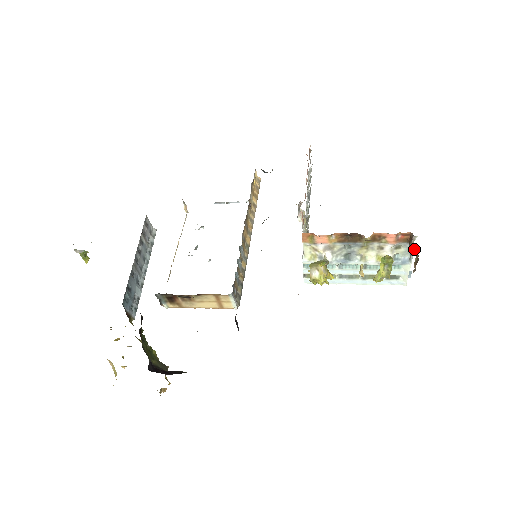
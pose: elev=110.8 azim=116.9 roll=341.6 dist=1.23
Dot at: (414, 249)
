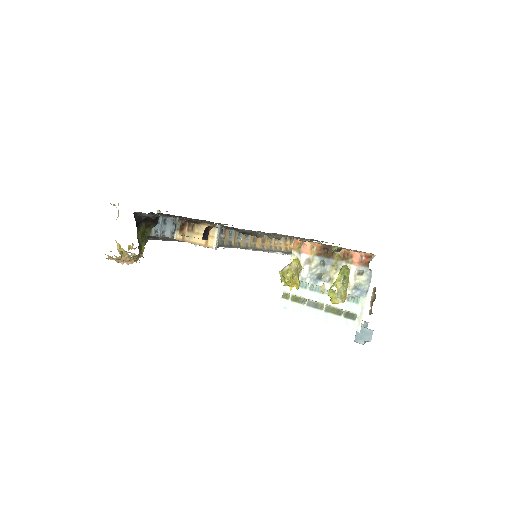
Dot at: occluded
